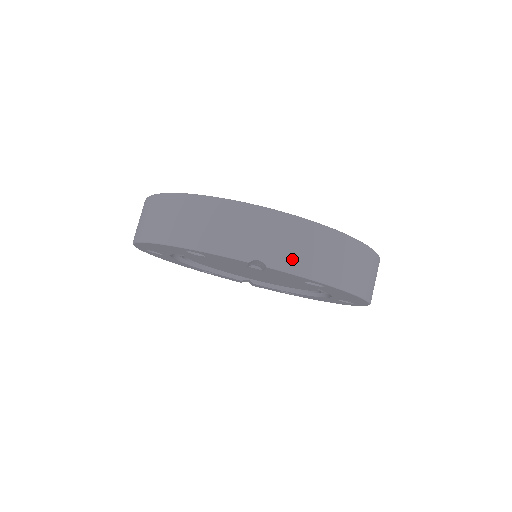
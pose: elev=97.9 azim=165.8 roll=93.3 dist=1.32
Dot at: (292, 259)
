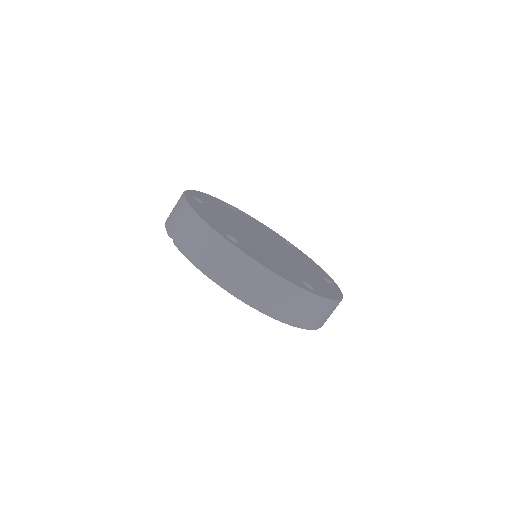
Dot at: (185, 243)
